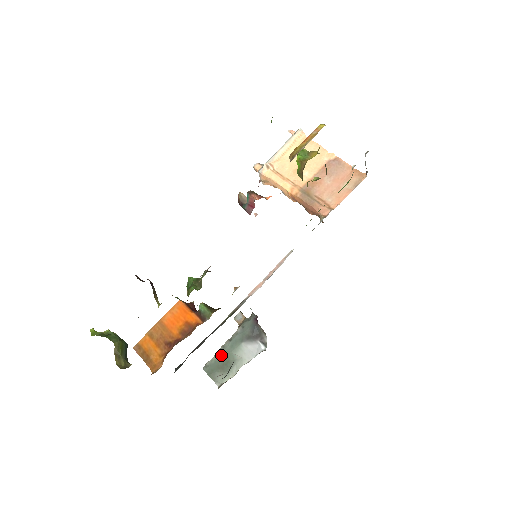
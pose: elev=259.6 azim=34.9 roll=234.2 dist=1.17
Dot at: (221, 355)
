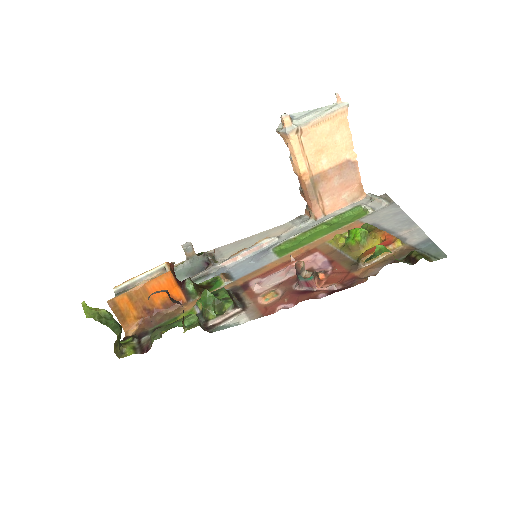
Dot at: occluded
